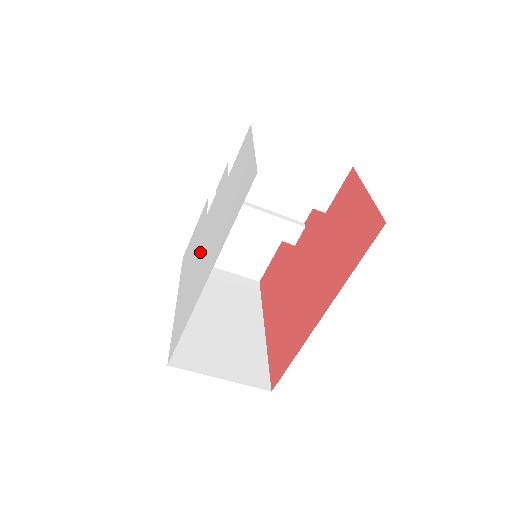
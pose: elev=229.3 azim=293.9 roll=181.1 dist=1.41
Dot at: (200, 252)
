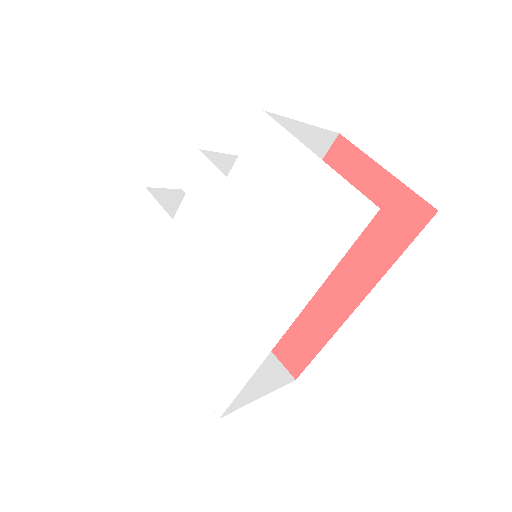
Dot at: (205, 277)
